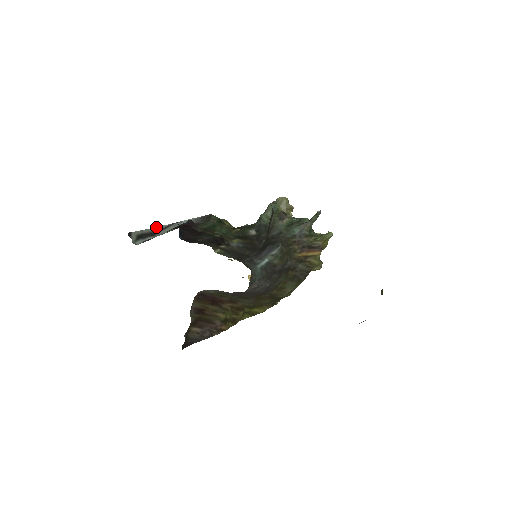
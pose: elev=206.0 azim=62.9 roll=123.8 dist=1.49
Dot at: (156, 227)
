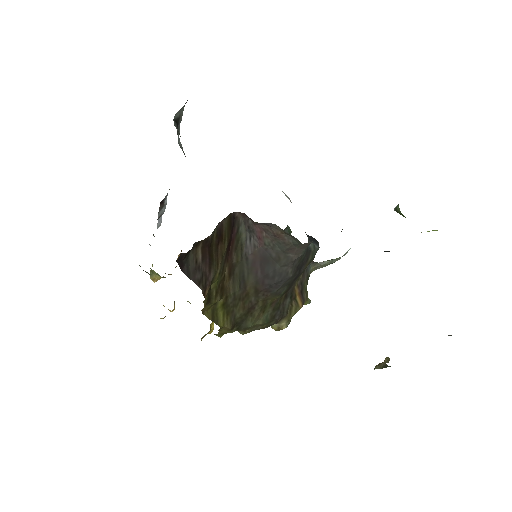
Dot at: occluded
